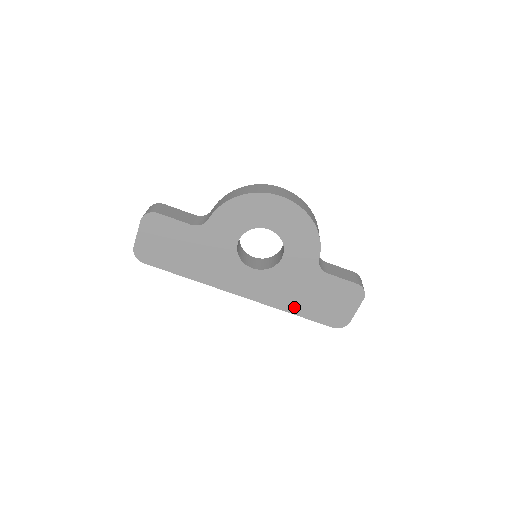
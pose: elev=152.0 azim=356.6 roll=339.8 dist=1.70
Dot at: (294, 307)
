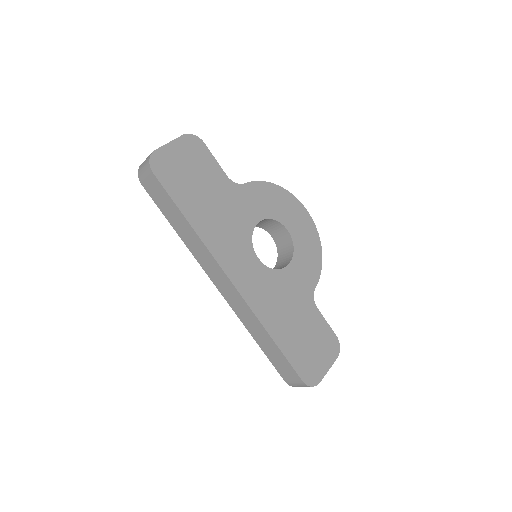
Dot at: (277, 330)
